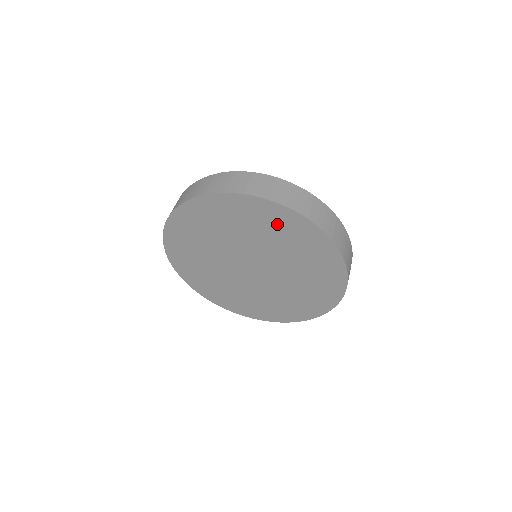
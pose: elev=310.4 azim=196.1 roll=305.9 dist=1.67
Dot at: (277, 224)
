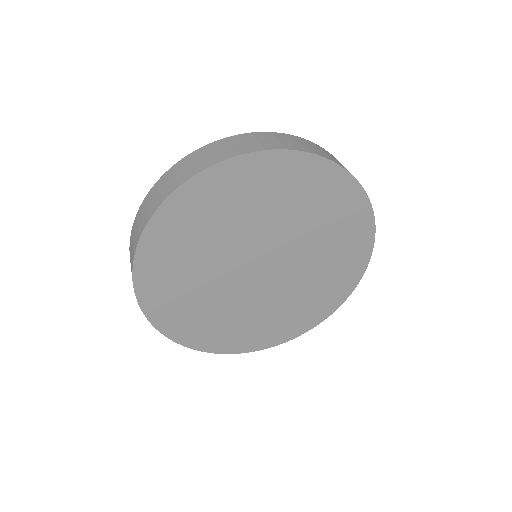
Dot at: (309, 188)
